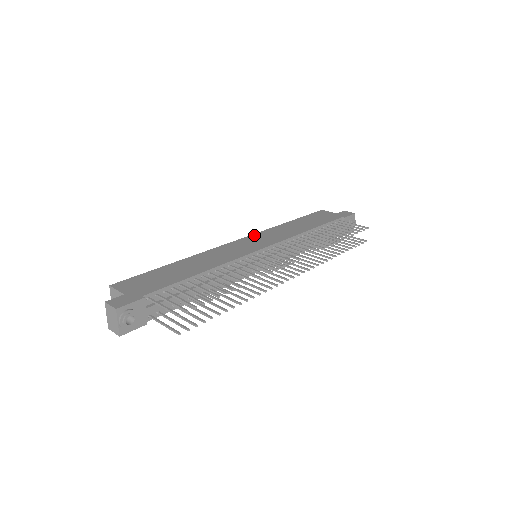
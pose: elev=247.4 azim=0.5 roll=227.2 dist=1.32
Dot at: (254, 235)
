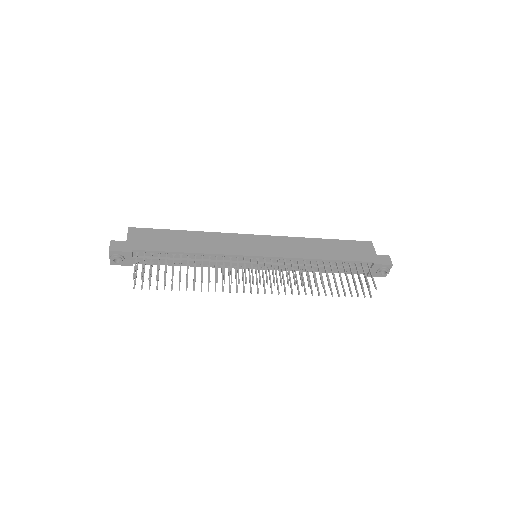
Dot at: (272, 237)
